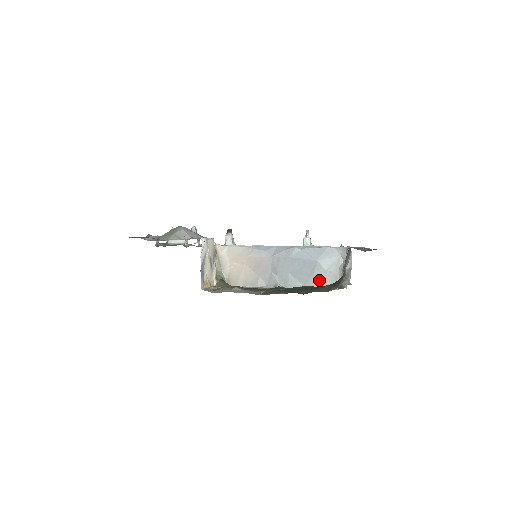
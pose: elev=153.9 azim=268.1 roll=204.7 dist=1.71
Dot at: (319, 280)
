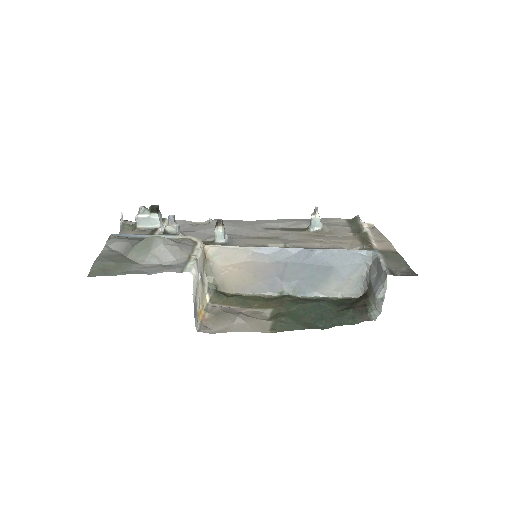
Dot at: (335, 288)
